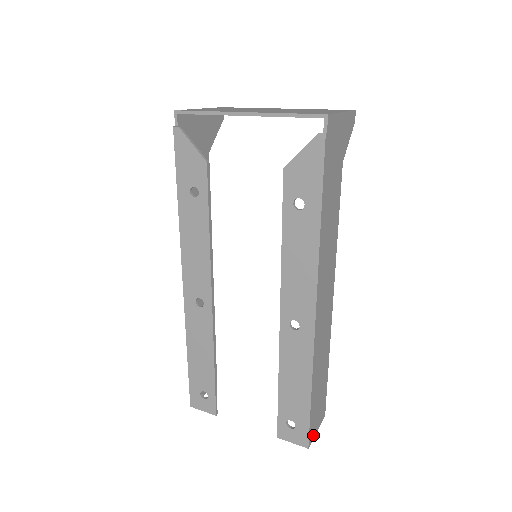
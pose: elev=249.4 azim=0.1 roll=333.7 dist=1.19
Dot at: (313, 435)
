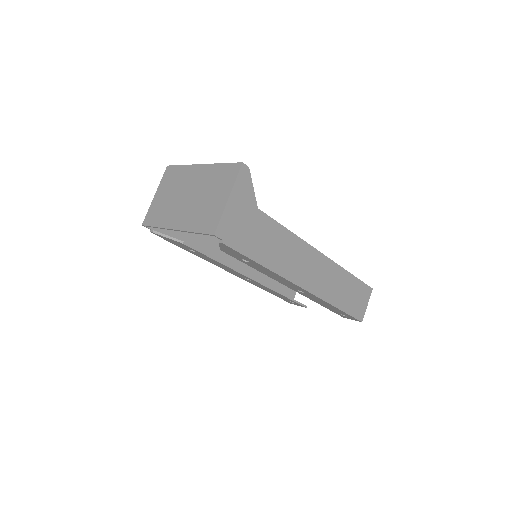
Dot at: (363, 312)
